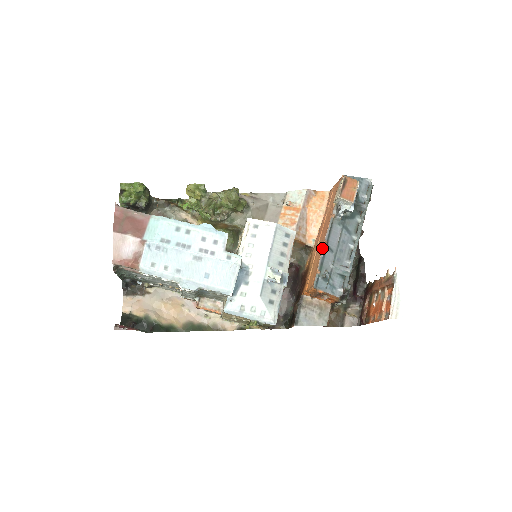
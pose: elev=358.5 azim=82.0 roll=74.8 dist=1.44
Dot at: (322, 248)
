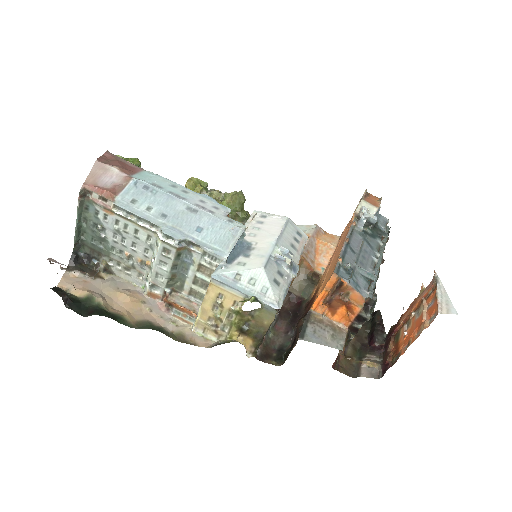
Dot at: (343, 244)
